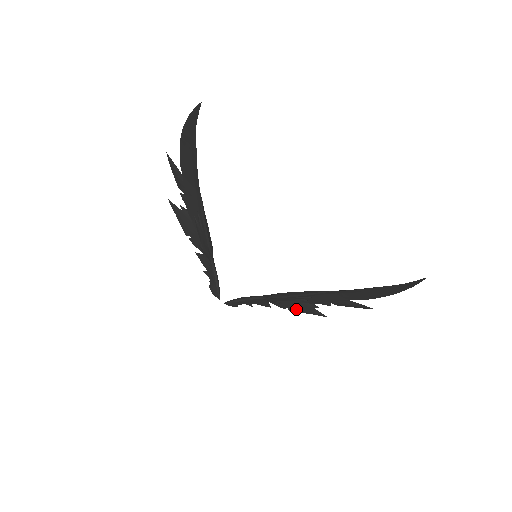
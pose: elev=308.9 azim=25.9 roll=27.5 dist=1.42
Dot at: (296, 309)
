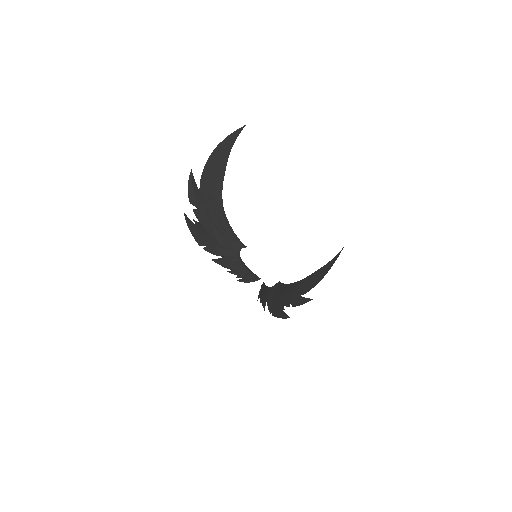
Dot at: (275, 312)
